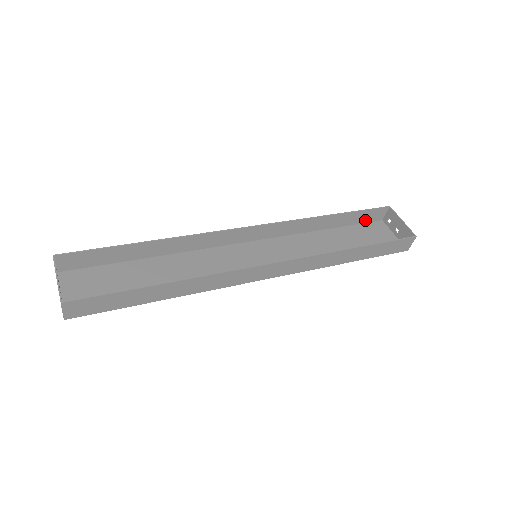
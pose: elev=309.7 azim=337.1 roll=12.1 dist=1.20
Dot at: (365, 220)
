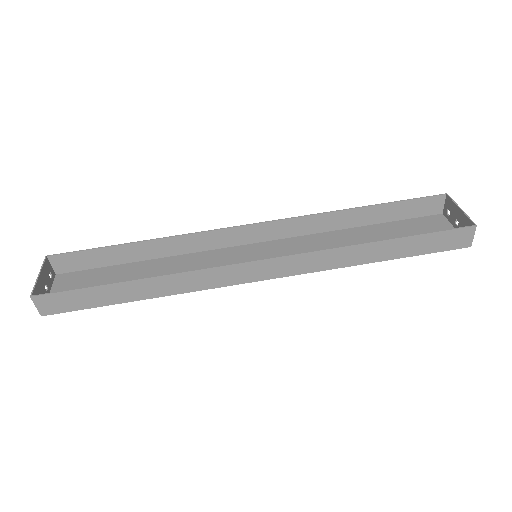
Dot at: (414, 214)
